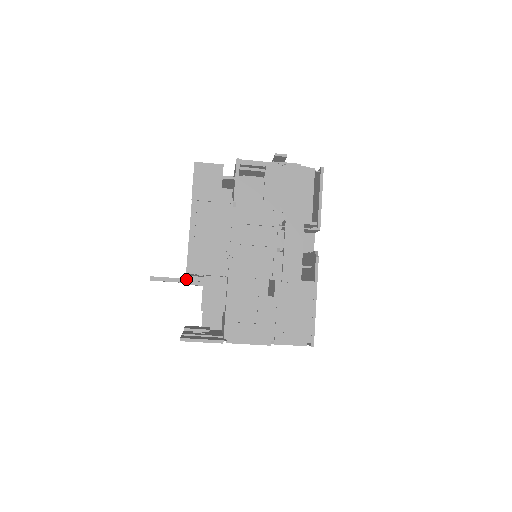
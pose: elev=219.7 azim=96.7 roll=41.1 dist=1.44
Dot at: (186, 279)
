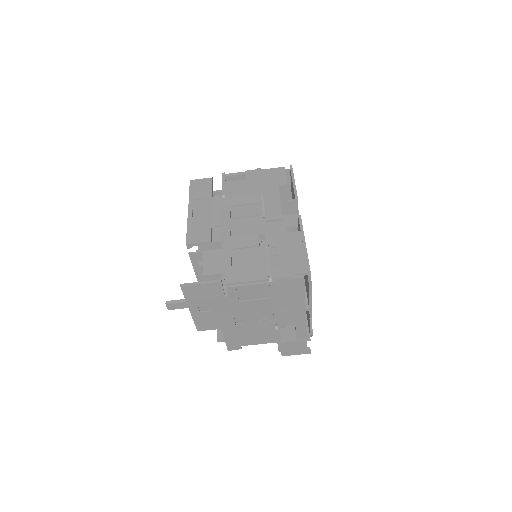
Dot at: occluded
